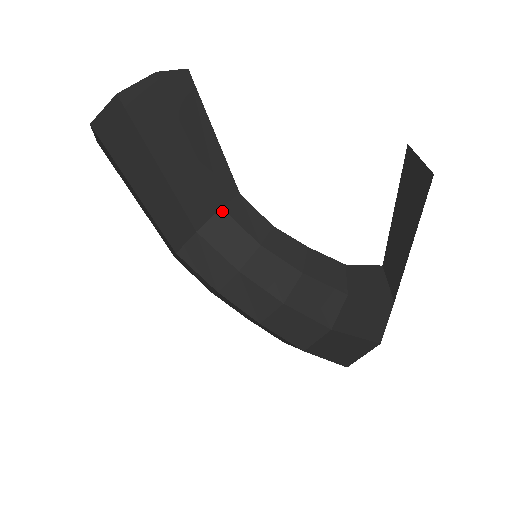
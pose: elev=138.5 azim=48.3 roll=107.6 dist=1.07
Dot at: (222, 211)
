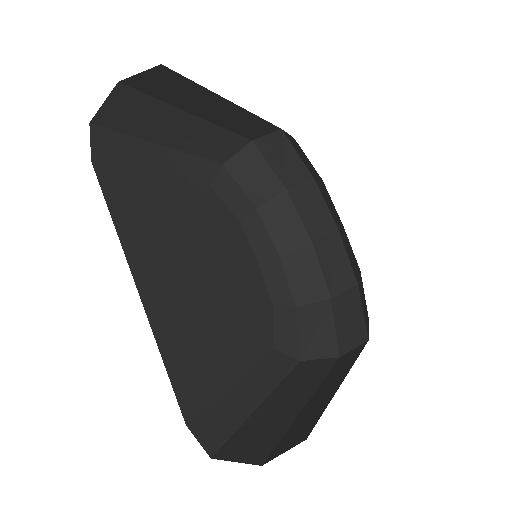
Dot at: (281, 132)
